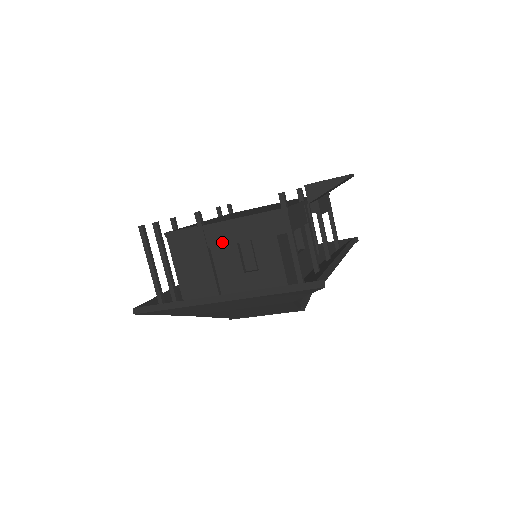
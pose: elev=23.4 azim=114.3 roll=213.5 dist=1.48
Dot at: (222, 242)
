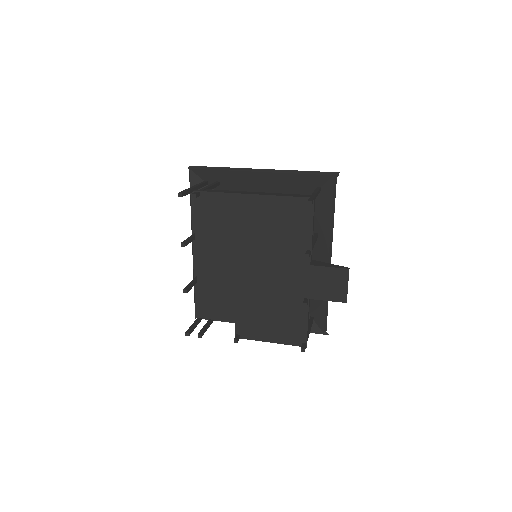
Dot at: occluded
